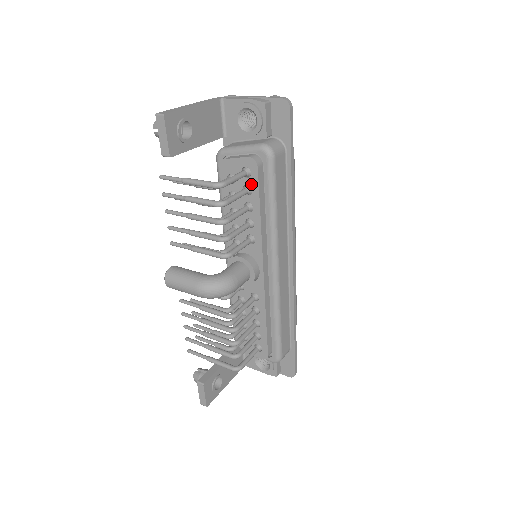
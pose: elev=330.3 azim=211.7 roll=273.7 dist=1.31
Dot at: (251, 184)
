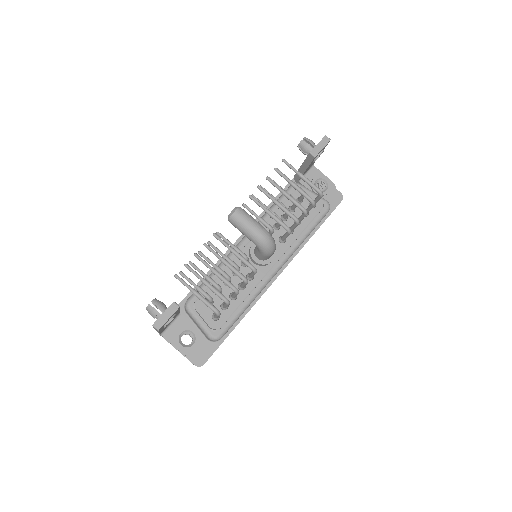
Dot at: (311, 212)
